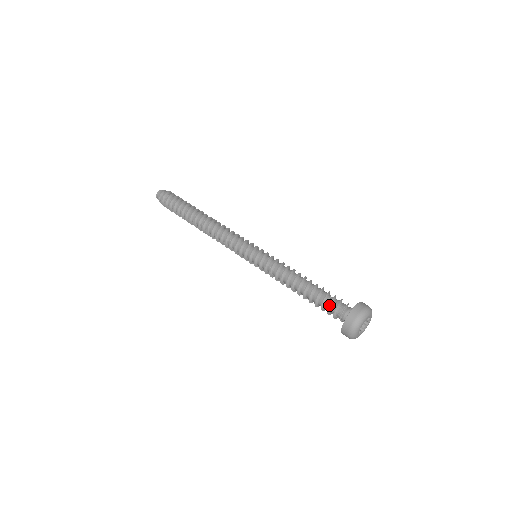
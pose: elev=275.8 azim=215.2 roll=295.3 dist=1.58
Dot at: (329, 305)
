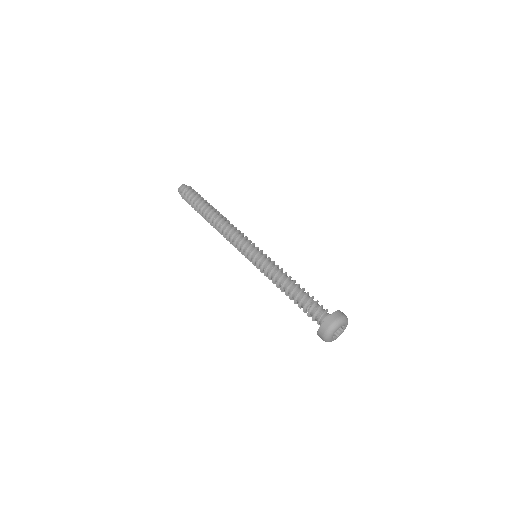
Dot at: (308, 315)
